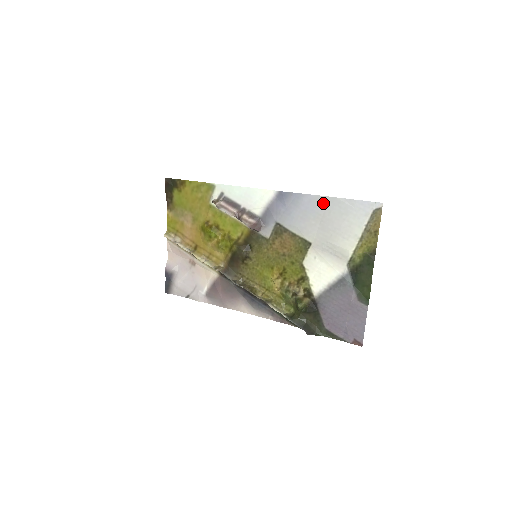
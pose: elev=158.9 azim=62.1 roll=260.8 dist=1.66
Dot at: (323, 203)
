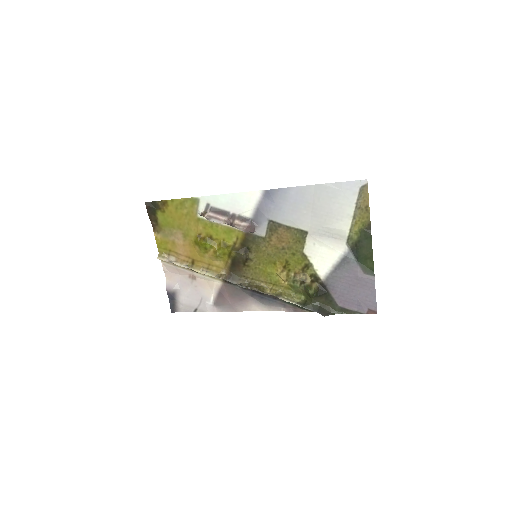
Dot at: (310, 192)
